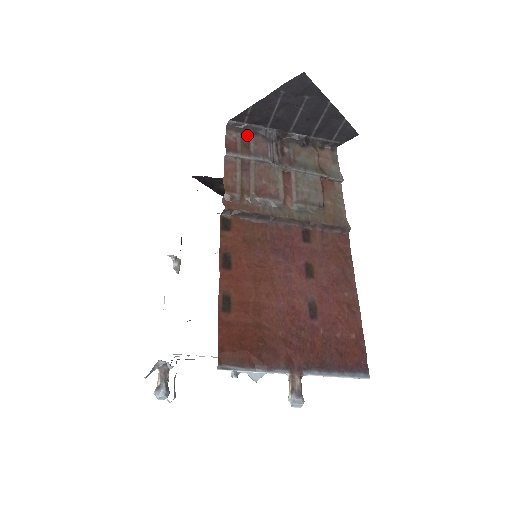
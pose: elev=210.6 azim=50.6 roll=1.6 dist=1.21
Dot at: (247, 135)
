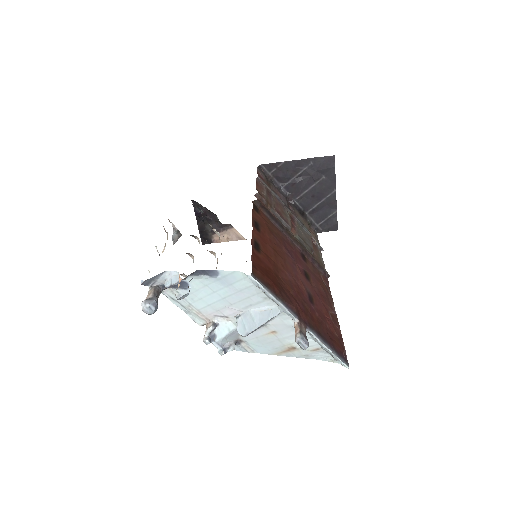
Dot at: (269, 181)
